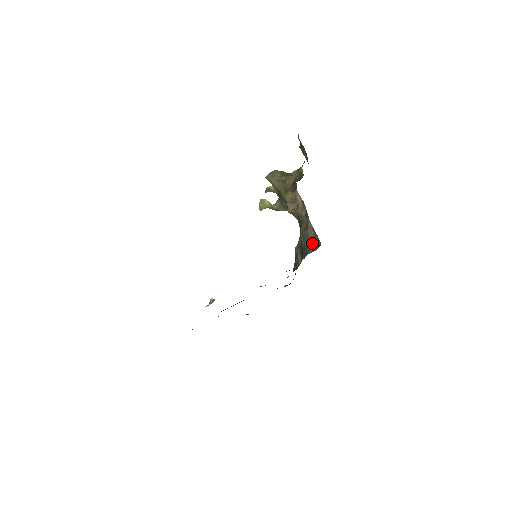
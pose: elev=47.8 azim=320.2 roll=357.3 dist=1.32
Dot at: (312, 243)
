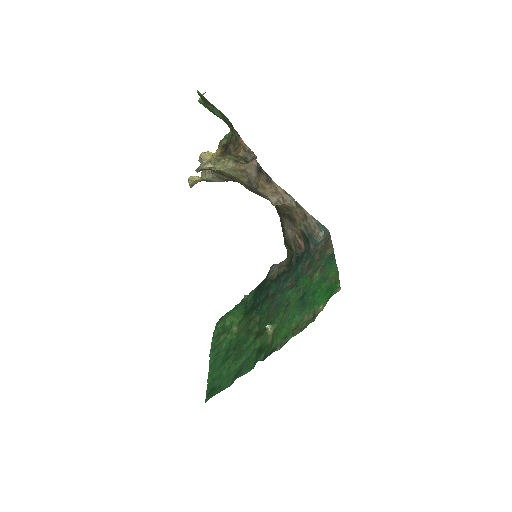
Dot at: (317, 231)
